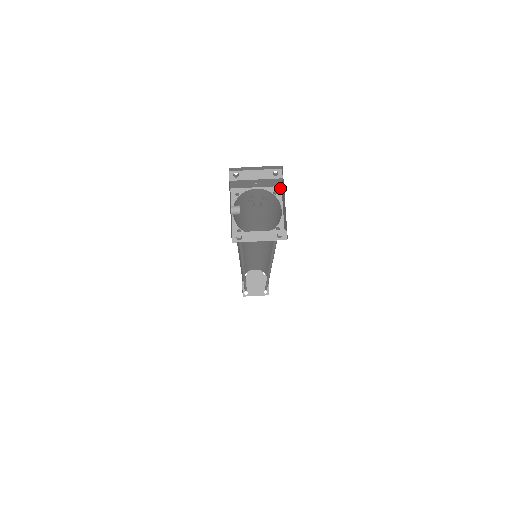
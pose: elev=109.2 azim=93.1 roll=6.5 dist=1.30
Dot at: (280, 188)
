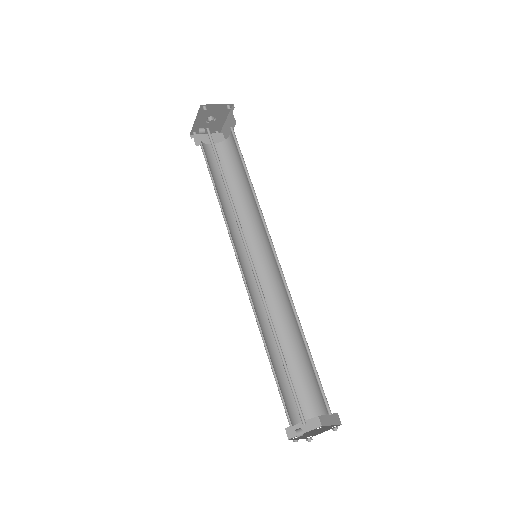
Dot at: occluded
